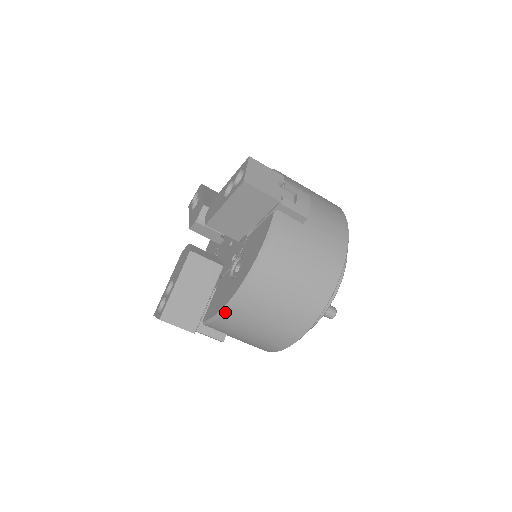
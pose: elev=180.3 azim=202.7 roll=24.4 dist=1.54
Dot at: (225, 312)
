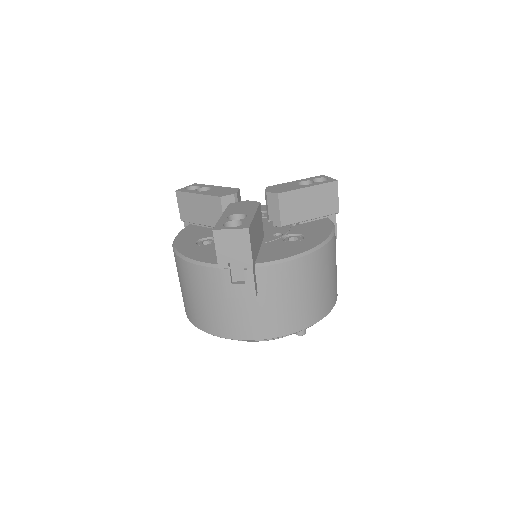
Dot at: (300, 258)
